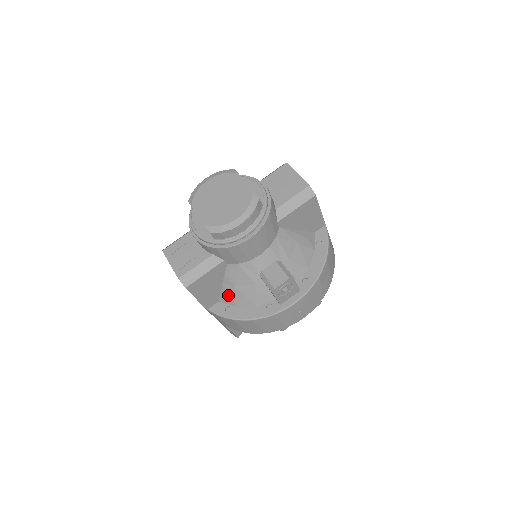
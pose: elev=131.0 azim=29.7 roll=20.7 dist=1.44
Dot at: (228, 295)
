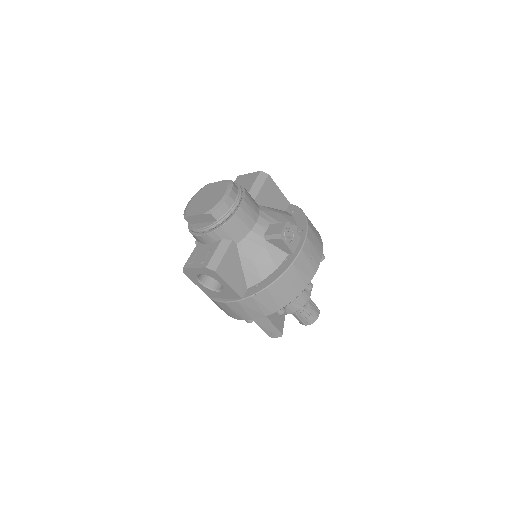
Dot at: (251, 274)
